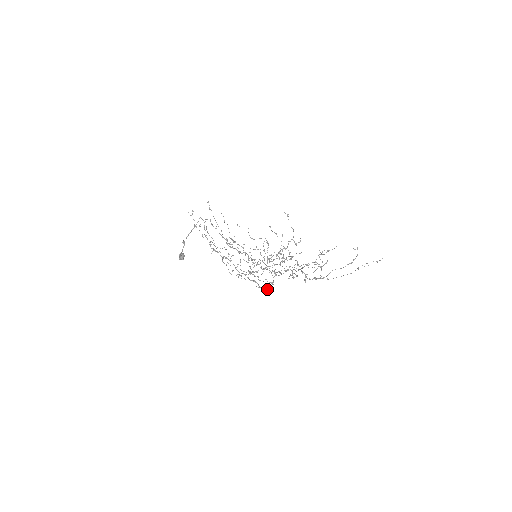
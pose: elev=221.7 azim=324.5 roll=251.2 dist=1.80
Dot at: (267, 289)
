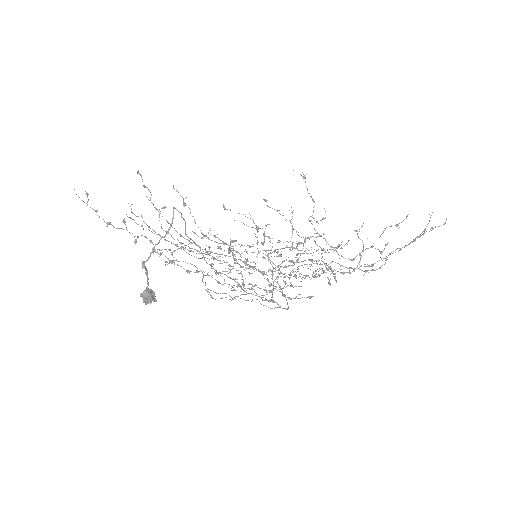
Dot at: occluded
